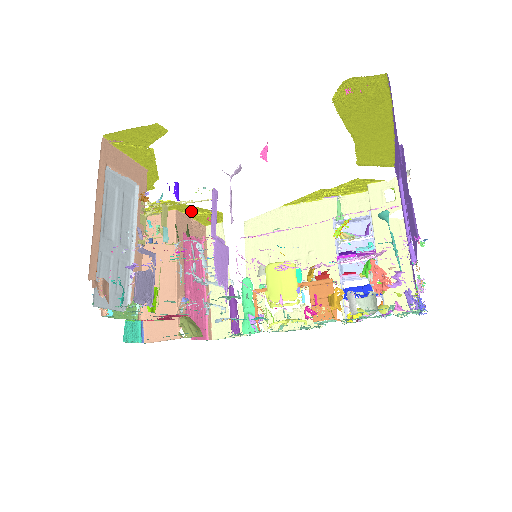
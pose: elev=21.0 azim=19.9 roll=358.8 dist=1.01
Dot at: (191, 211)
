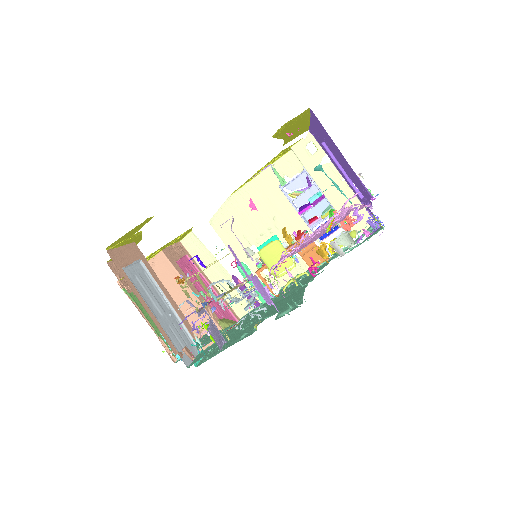
Dot at: occluded
